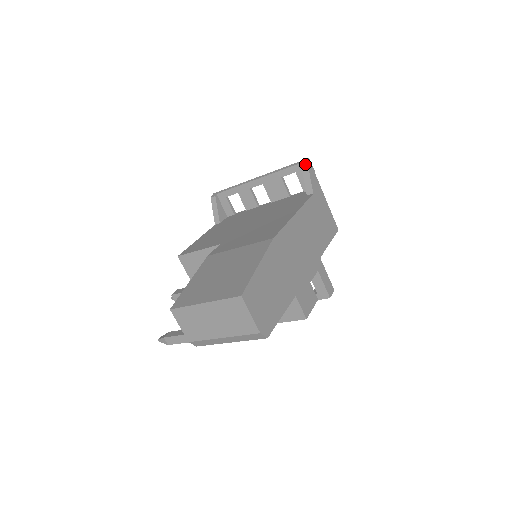
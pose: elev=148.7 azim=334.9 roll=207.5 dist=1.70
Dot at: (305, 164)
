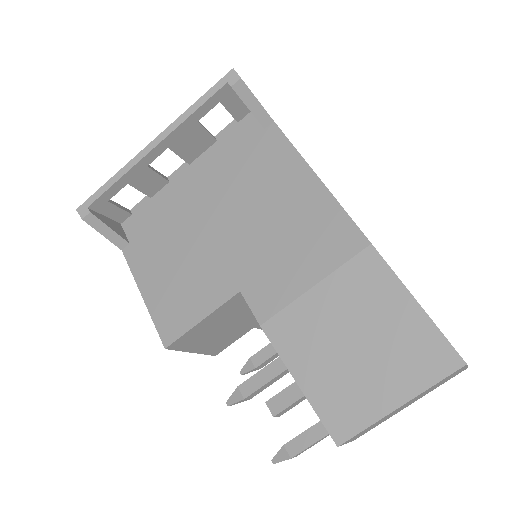
Dot at: (238, 83)
